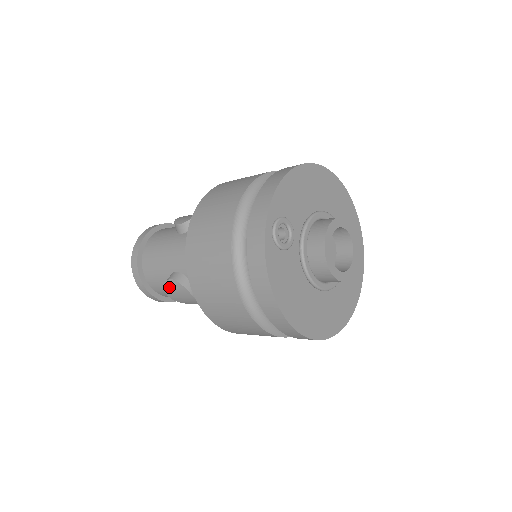
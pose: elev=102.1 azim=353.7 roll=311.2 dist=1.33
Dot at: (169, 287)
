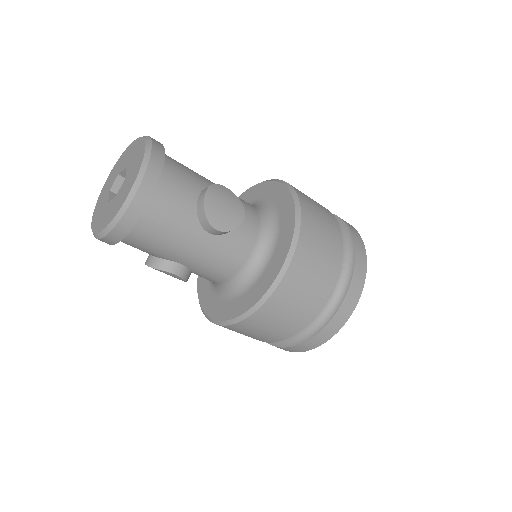
Dot at: (163, 272)
